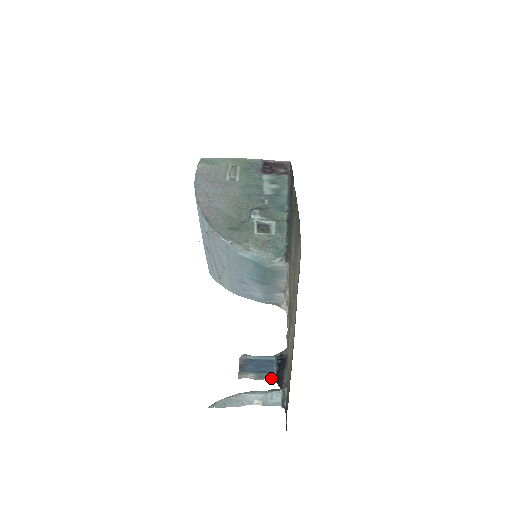
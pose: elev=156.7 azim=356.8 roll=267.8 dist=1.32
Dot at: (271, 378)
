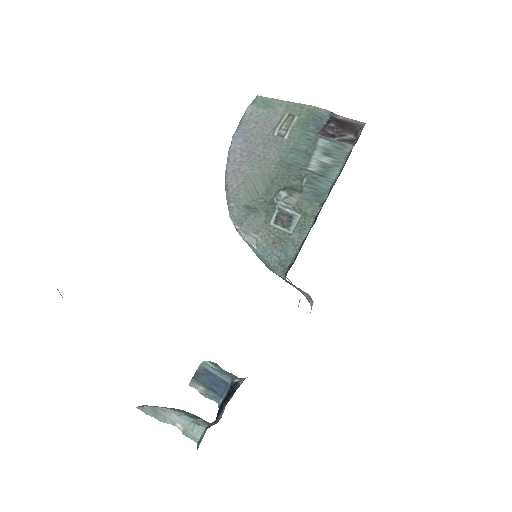
Dot at: (217, 402)
